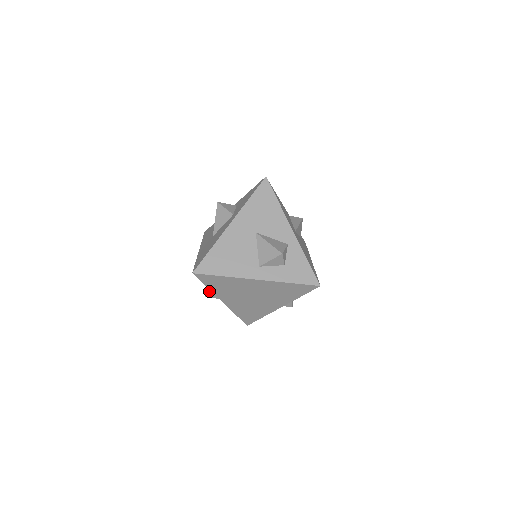
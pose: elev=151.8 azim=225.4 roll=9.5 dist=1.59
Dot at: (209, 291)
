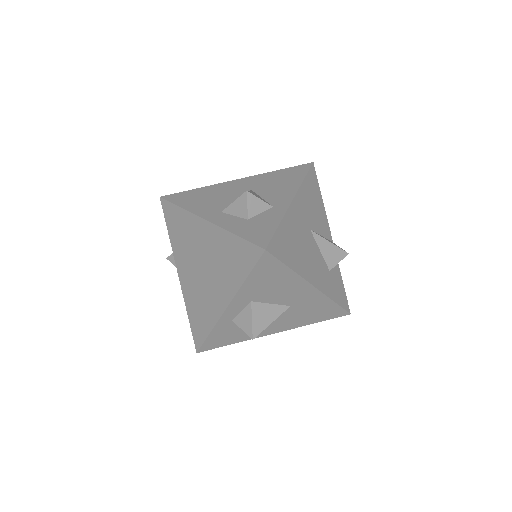
Dot at: occluded
